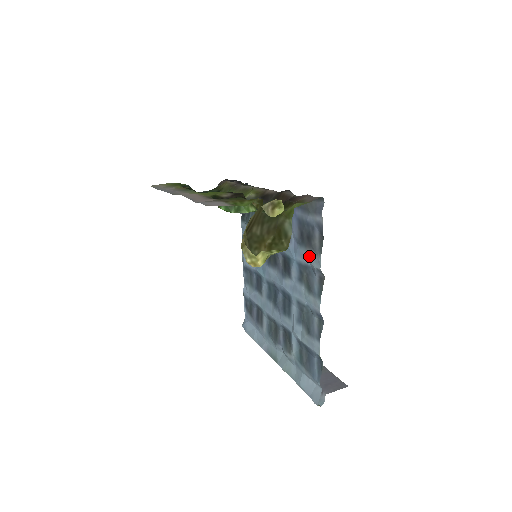
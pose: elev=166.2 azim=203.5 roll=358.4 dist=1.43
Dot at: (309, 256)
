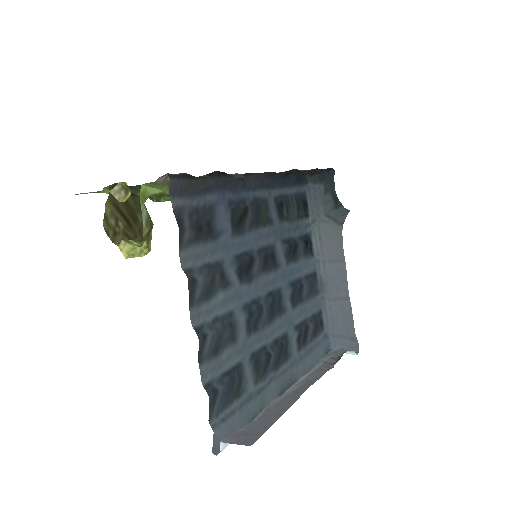
Dot at: (199, 252)
